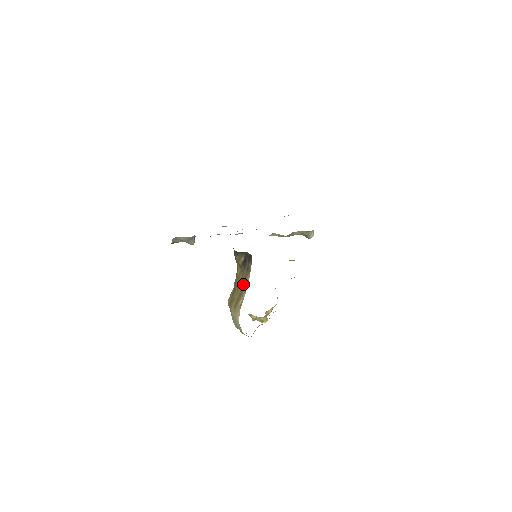
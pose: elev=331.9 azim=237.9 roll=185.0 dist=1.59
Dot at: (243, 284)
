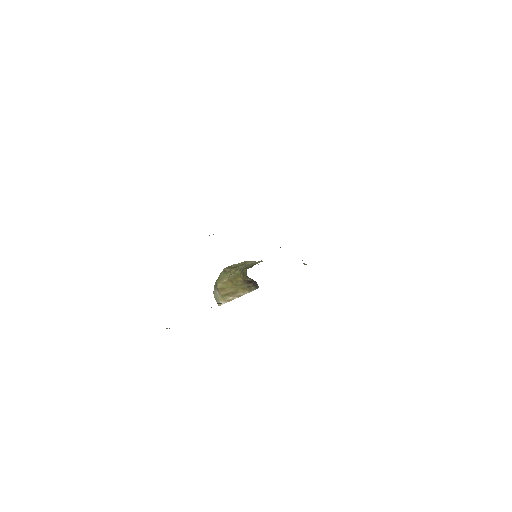
Dot at: (239, 290)
